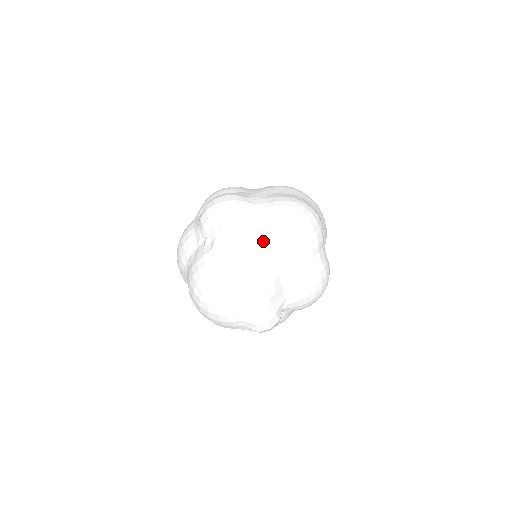
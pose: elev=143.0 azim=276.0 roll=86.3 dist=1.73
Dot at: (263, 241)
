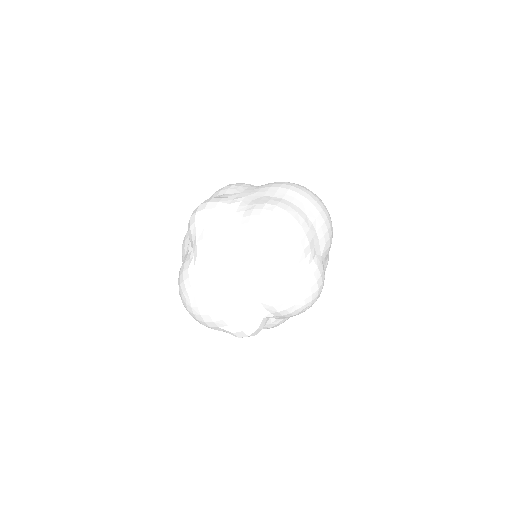
Dot at: (235, 253)
